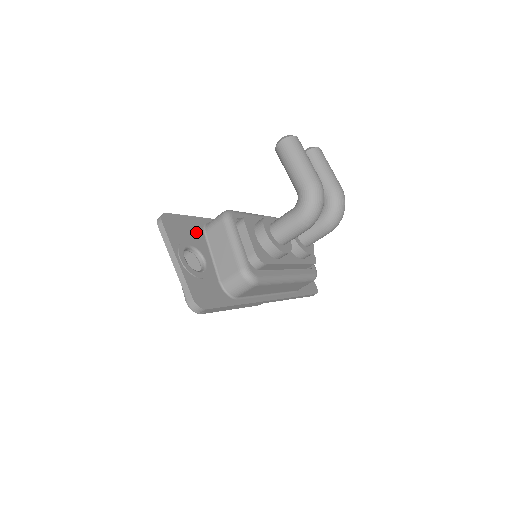
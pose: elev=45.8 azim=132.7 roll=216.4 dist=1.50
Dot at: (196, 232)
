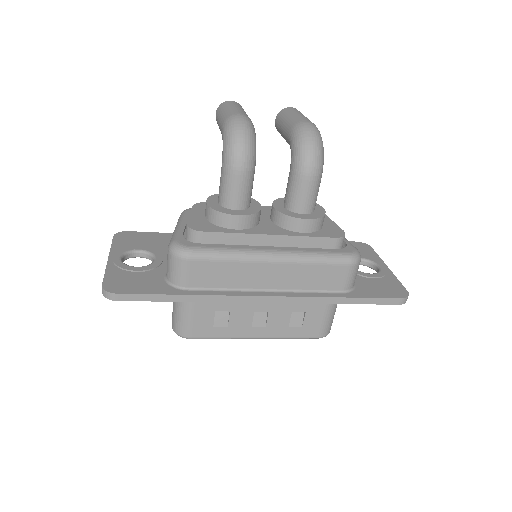
Dot at: (163, 242)
